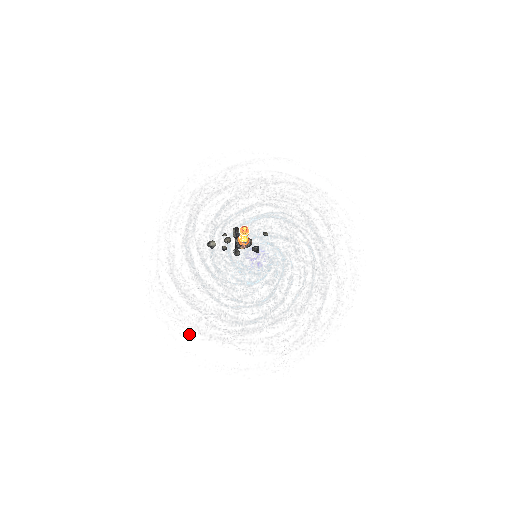
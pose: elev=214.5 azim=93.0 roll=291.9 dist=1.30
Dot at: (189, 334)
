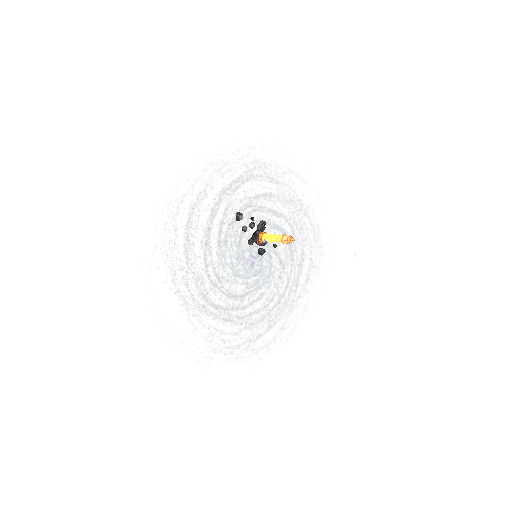
Dot at: (165, 274)
